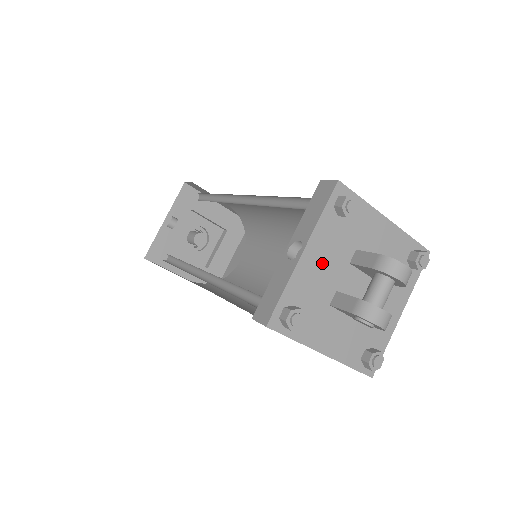
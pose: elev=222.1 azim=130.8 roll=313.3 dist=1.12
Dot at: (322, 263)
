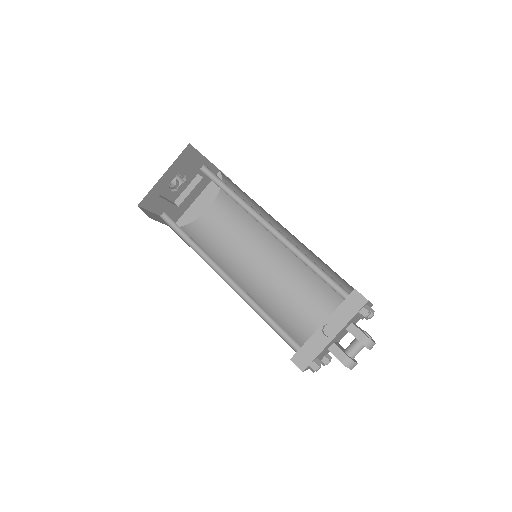
Dot at: occluded
